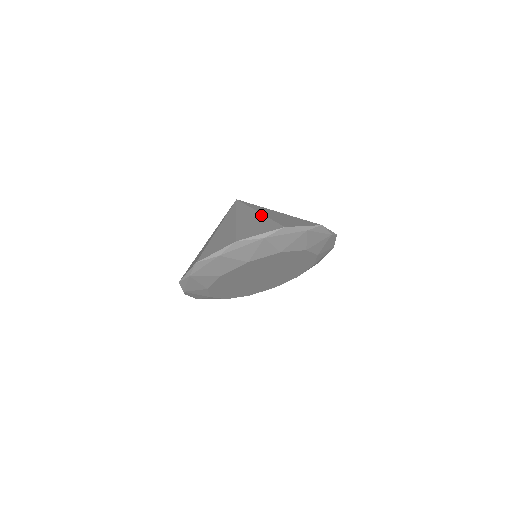
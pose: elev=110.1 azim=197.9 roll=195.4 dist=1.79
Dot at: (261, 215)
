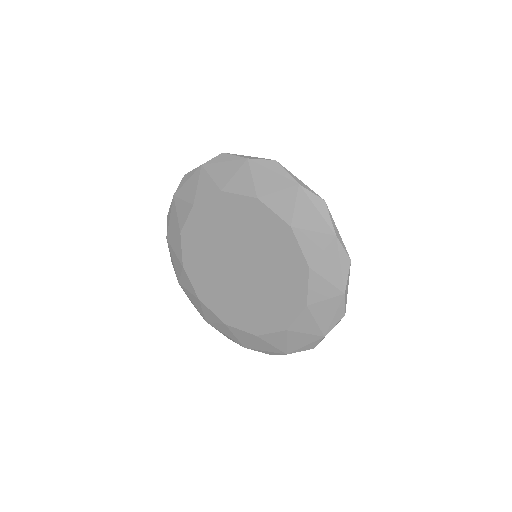
Dot at: occluded
